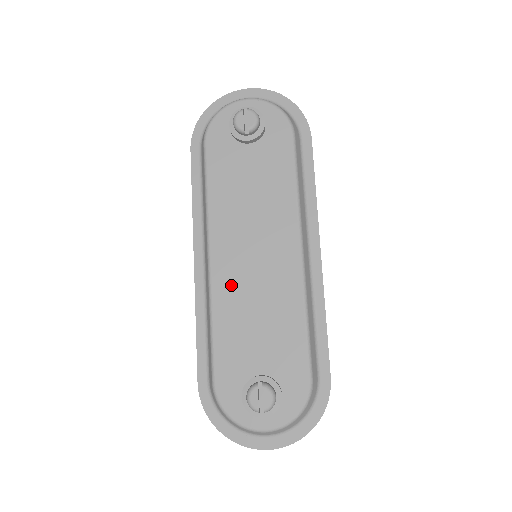
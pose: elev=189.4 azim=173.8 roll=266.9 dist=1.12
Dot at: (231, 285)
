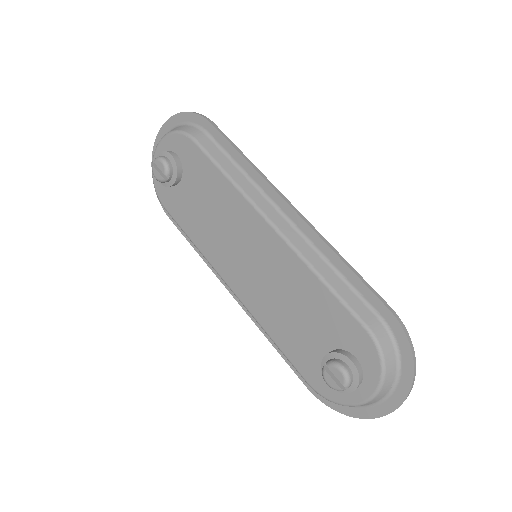
Dot at: (256, 297)
